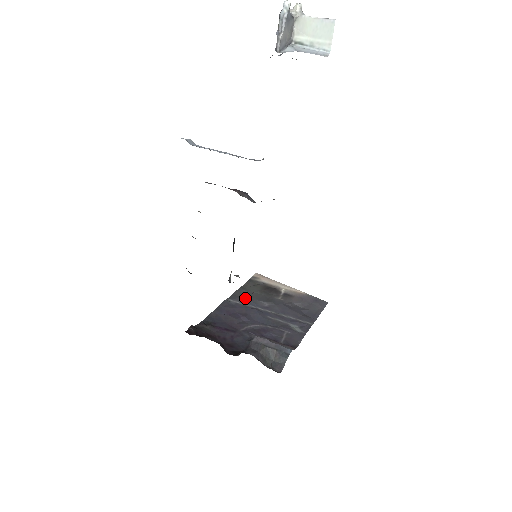
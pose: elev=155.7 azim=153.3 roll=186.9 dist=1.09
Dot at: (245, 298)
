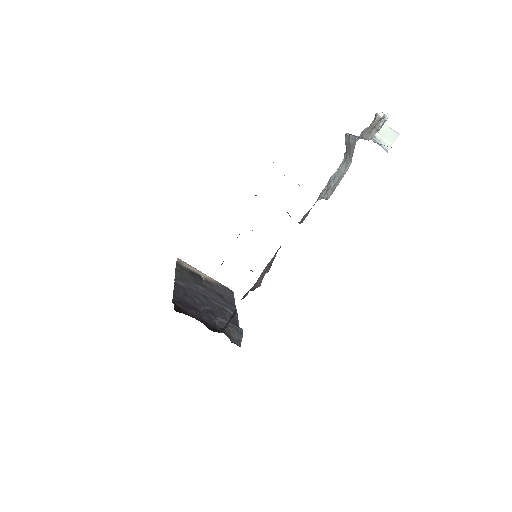
Dot at: (186, 281)
